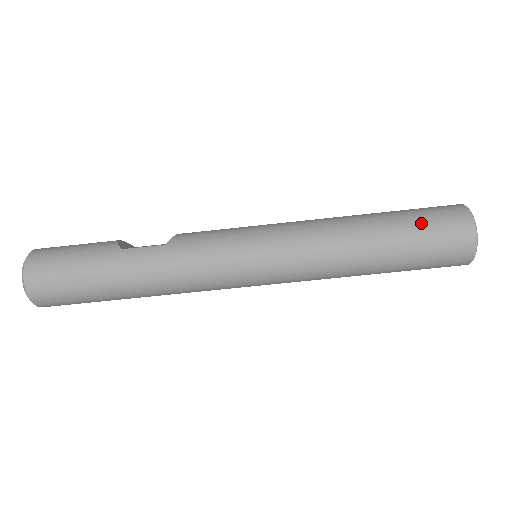
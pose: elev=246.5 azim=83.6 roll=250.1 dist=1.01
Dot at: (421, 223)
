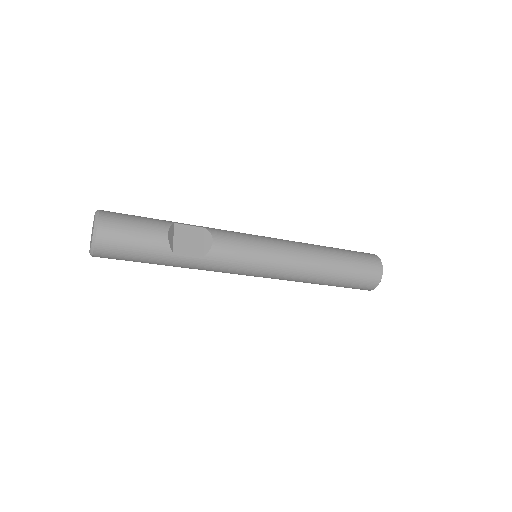
Dot at: (354, 281)
